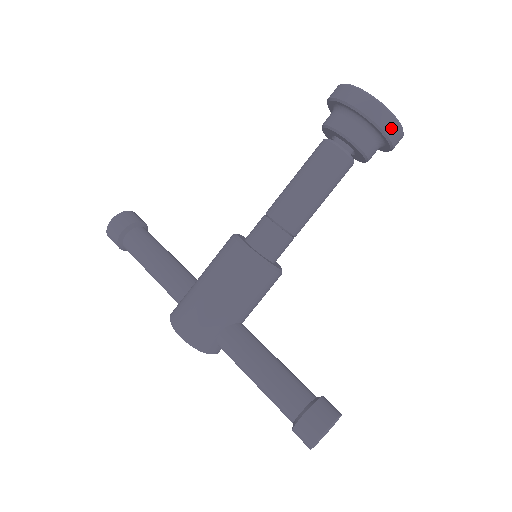
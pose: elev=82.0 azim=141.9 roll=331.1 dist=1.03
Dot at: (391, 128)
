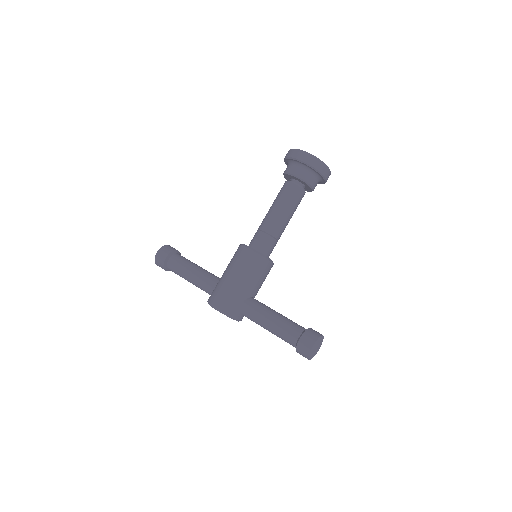
Dot at: (322, 169)
